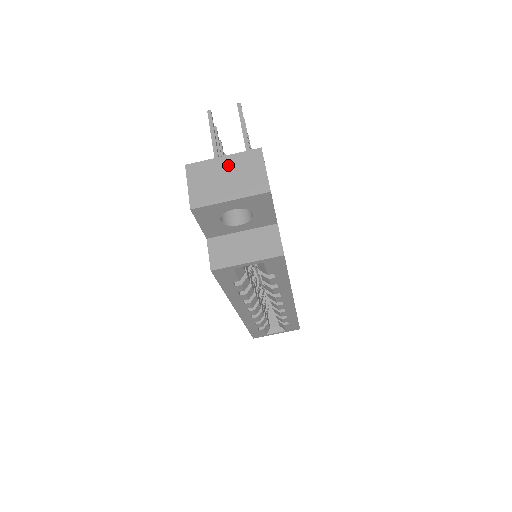
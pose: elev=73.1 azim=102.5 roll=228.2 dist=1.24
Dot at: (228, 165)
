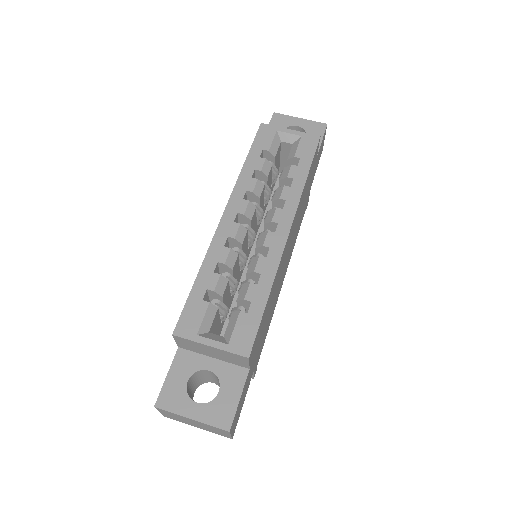
Dot at: occluded
